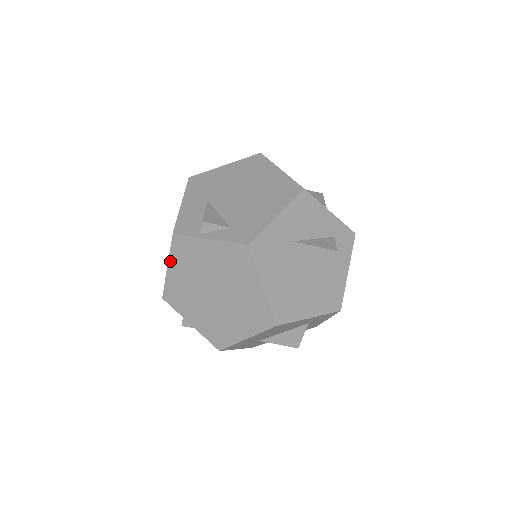
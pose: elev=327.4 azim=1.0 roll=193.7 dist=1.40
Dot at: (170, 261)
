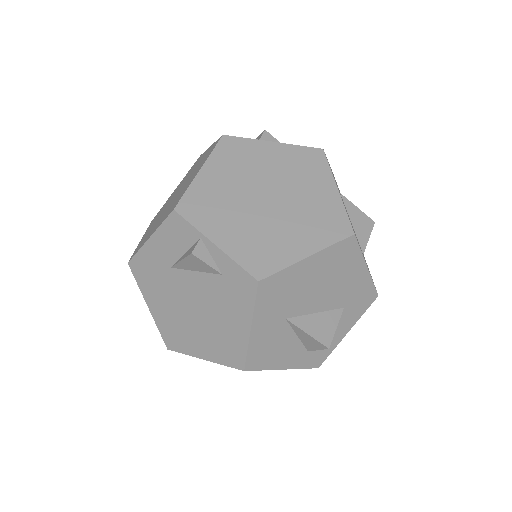
Dot at: (207, 163)
